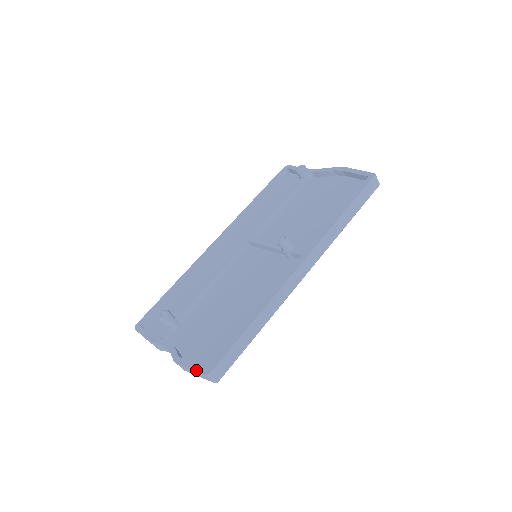
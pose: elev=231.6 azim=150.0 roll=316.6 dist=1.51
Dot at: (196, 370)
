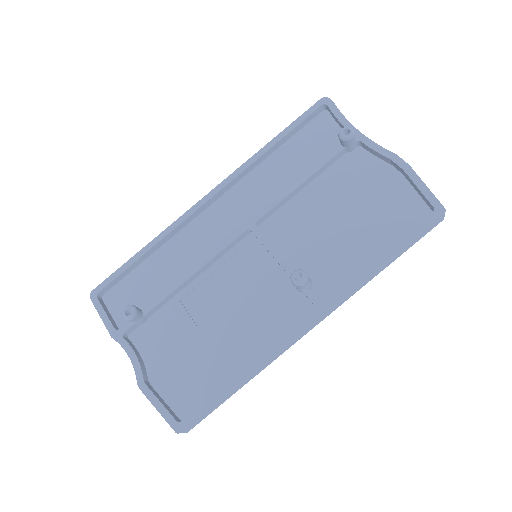
Dot at: (164, 418)
